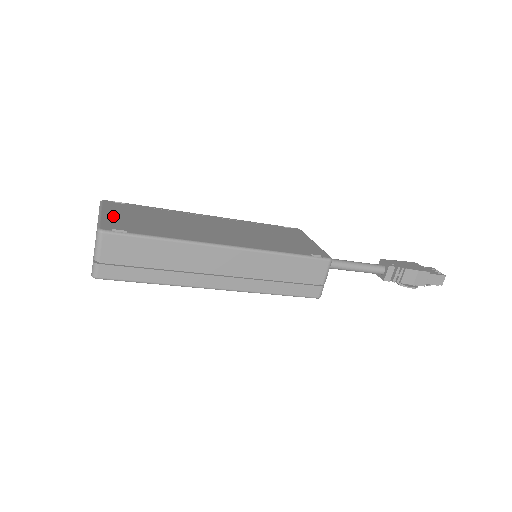
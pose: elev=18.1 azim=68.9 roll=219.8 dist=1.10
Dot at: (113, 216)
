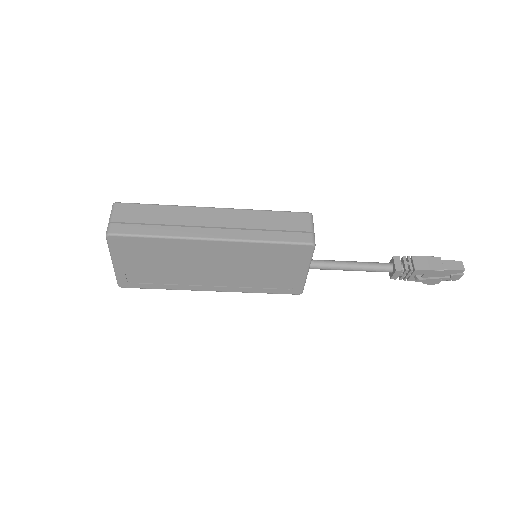
Dot at: occluded
